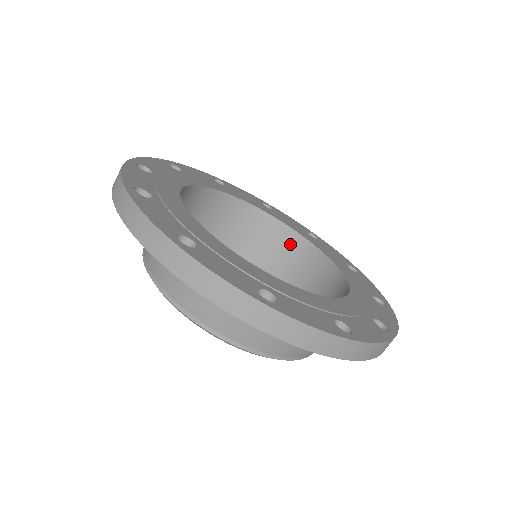
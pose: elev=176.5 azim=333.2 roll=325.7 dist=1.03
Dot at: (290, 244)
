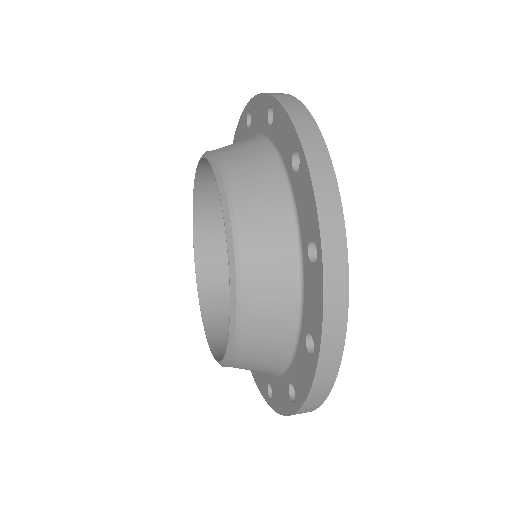
Dot at: occluded
